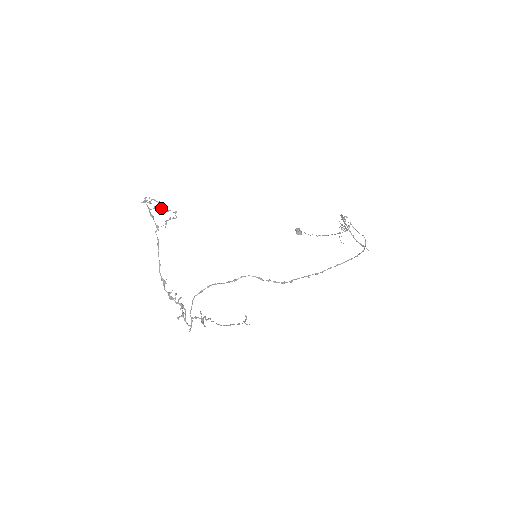
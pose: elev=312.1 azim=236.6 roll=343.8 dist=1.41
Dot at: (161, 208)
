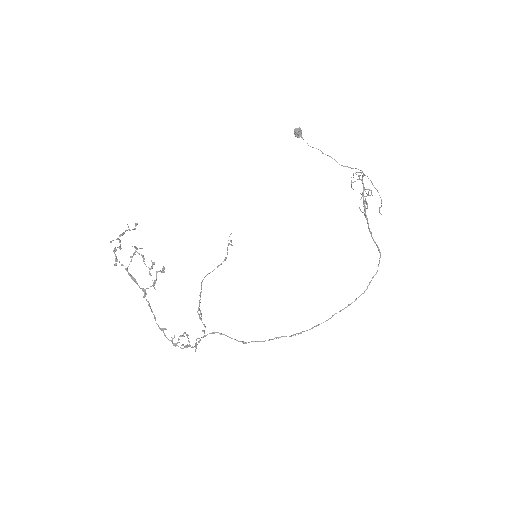
Dot at: (139, 254)
